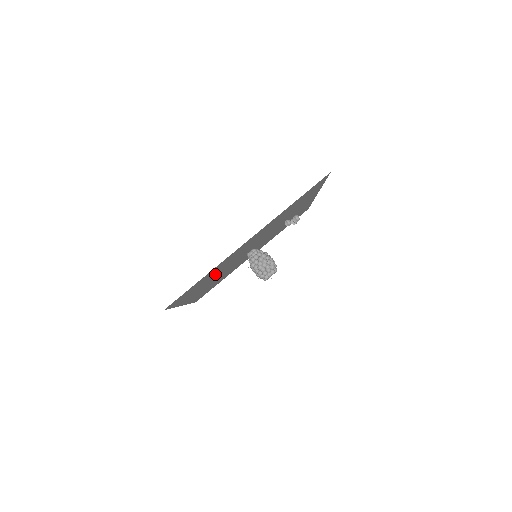
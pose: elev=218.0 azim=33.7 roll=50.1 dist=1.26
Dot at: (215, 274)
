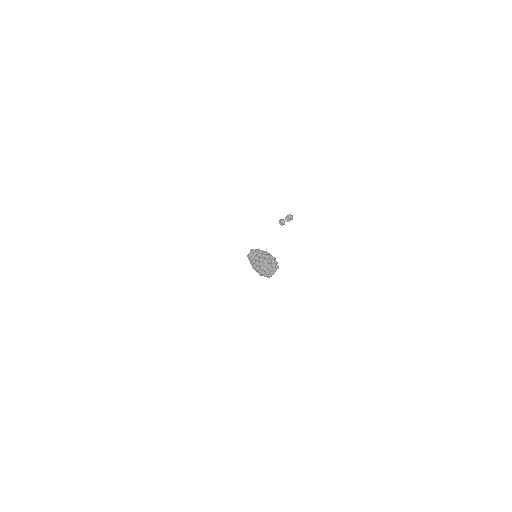
Dot at: occluded
